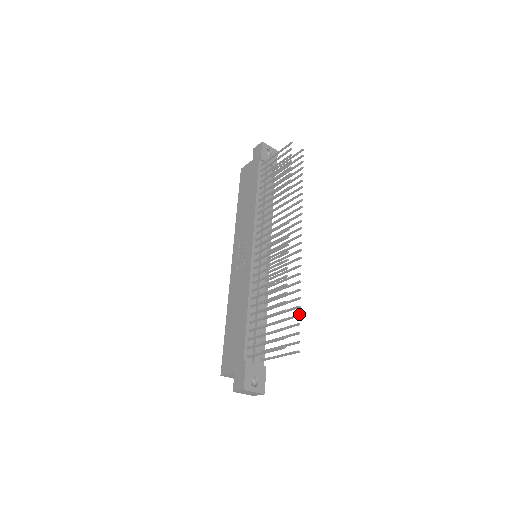
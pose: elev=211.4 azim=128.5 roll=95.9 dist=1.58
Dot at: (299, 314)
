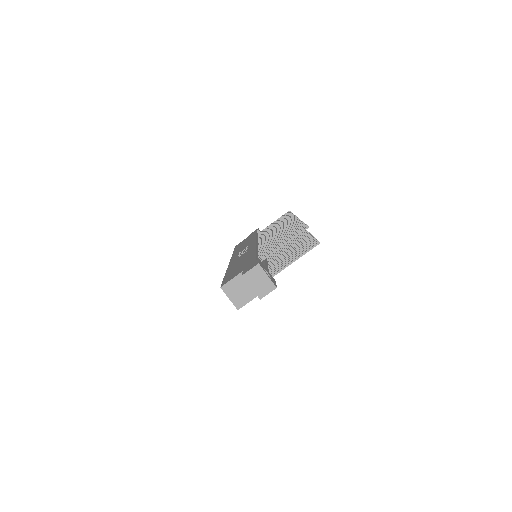
Dot at: (314, 237)
